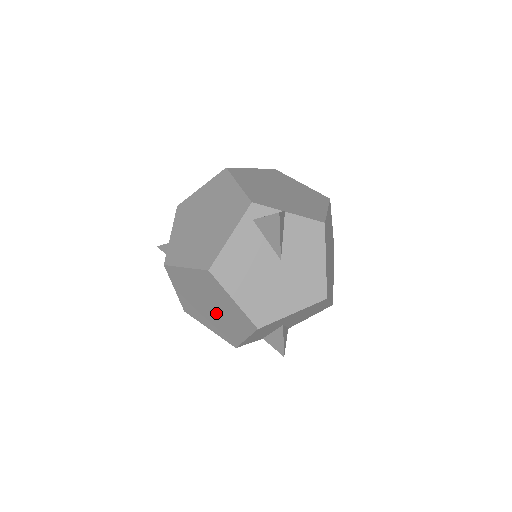
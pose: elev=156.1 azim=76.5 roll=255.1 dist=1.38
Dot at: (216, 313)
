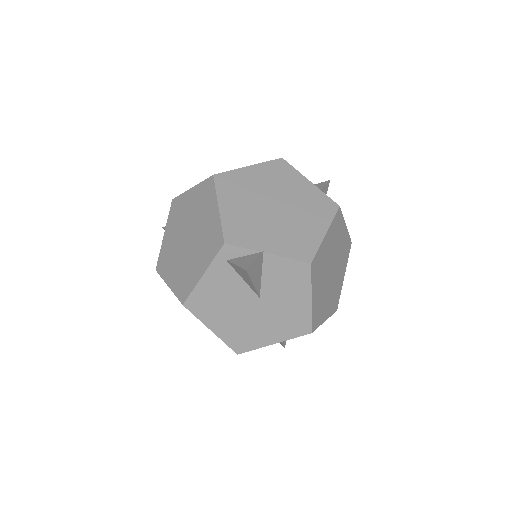
Dot at: occluded
